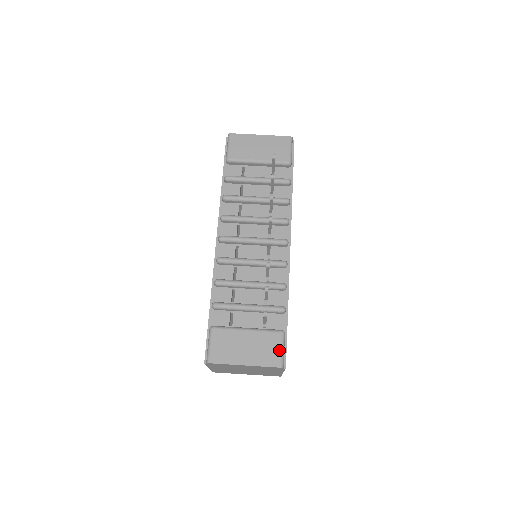
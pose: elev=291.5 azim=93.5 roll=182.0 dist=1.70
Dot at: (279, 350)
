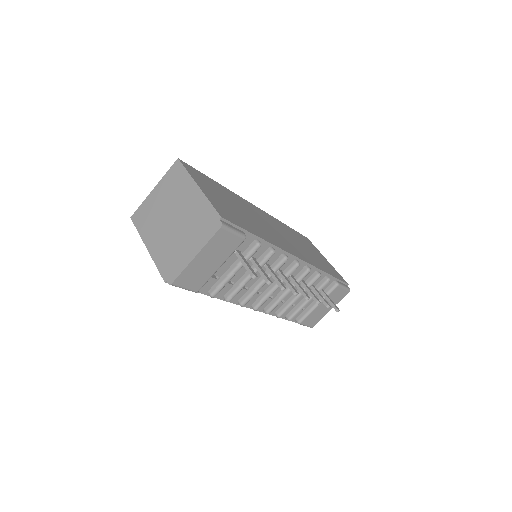
Dot at: (343, 290)
